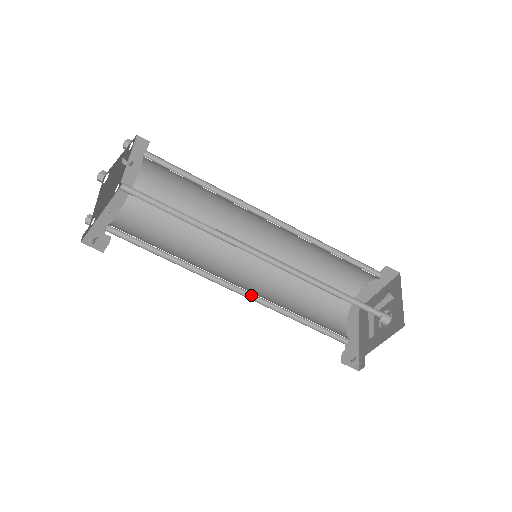
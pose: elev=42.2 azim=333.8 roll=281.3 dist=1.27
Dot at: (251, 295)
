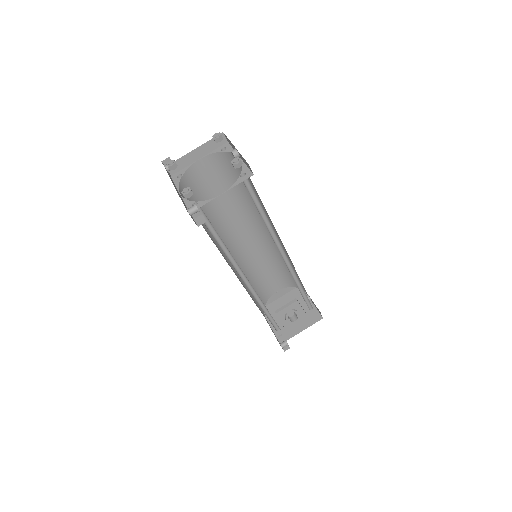
Dot at: (248, 286)
